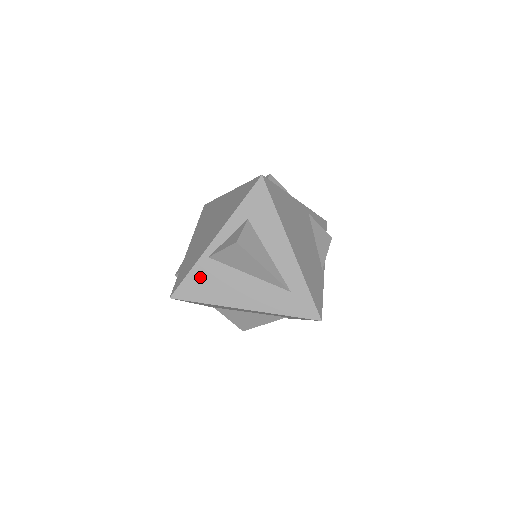
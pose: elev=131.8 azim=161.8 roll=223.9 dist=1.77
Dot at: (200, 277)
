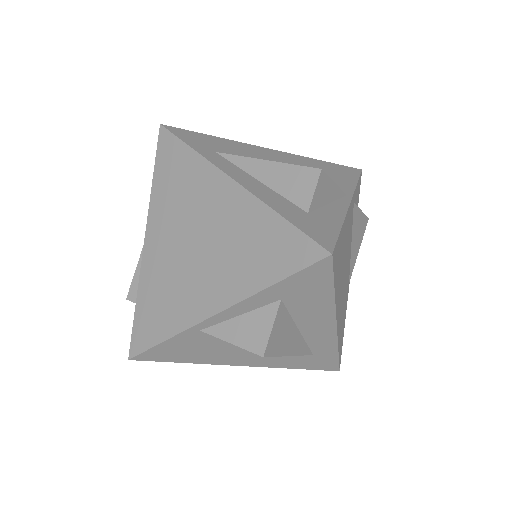
Dot at: (182, 345)
